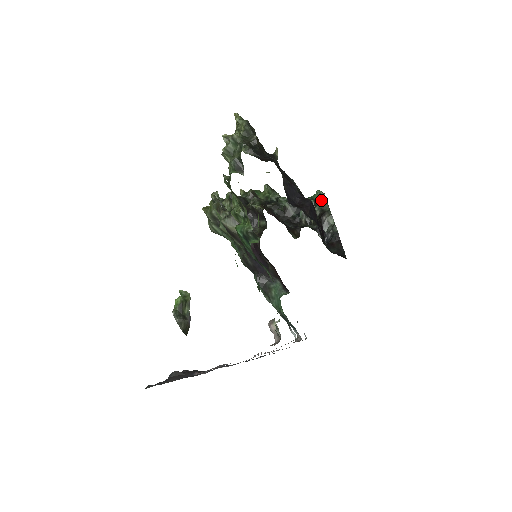
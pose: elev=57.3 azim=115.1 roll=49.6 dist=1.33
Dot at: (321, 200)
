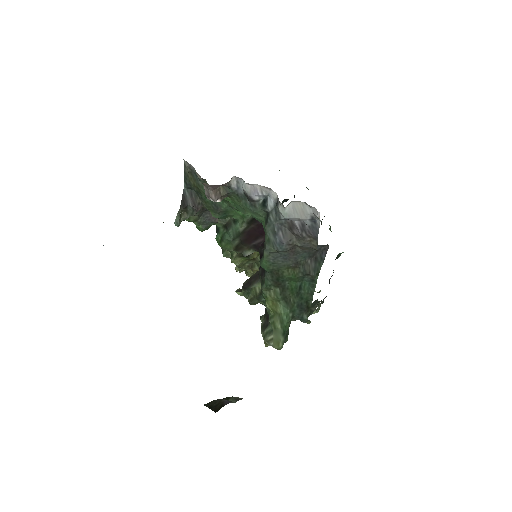
Dot at: occluded
